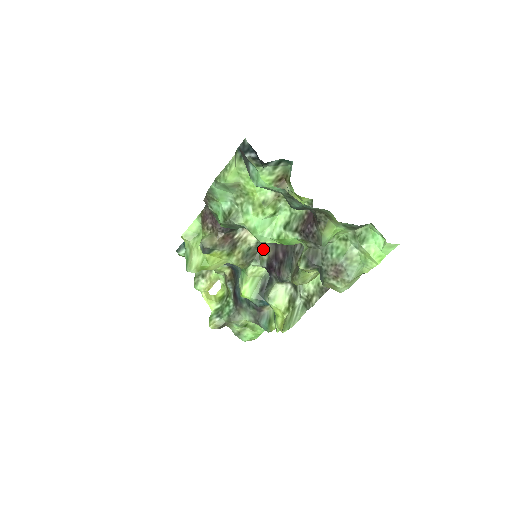
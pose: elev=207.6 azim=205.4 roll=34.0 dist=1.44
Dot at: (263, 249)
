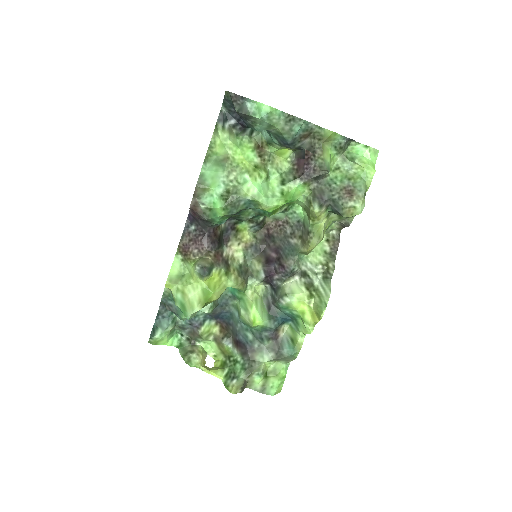
Dot at: (253, 261)
